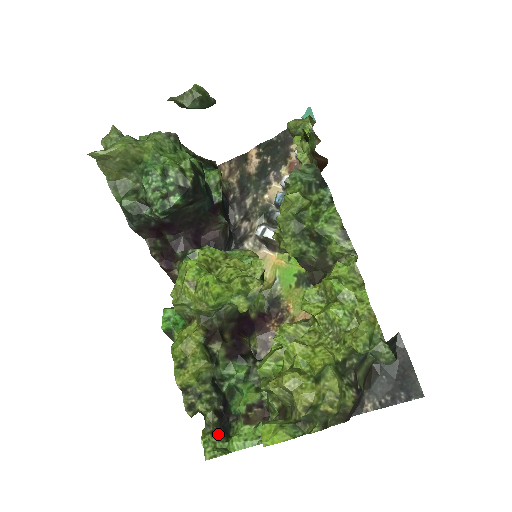
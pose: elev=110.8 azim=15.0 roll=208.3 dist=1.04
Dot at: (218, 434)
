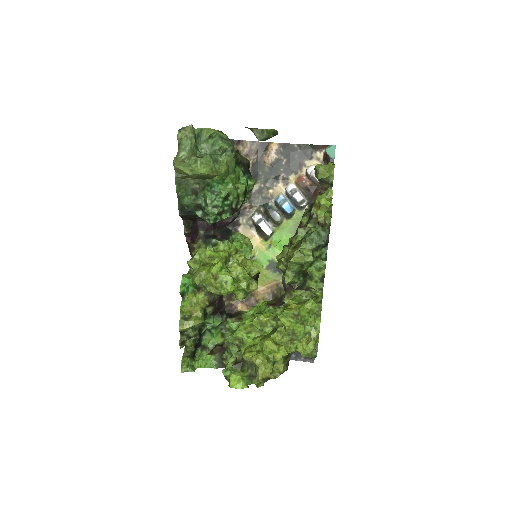
Dot at: (191, 357)
